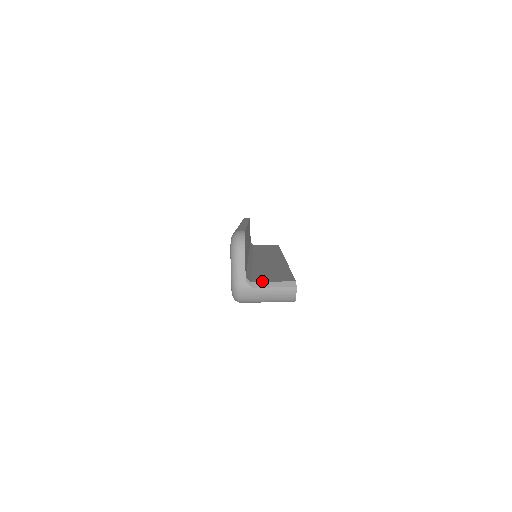
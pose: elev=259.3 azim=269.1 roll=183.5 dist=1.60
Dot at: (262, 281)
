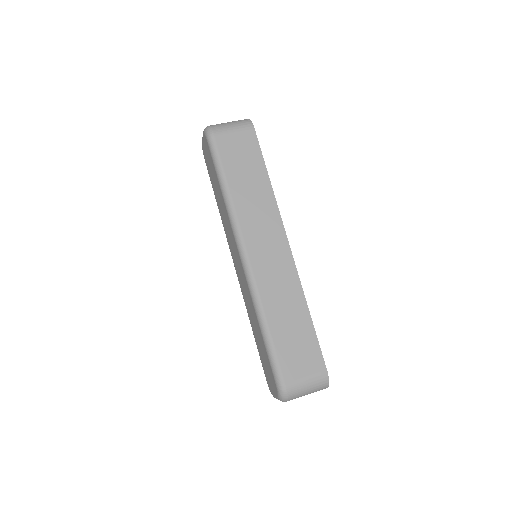
Dot at: occluded
